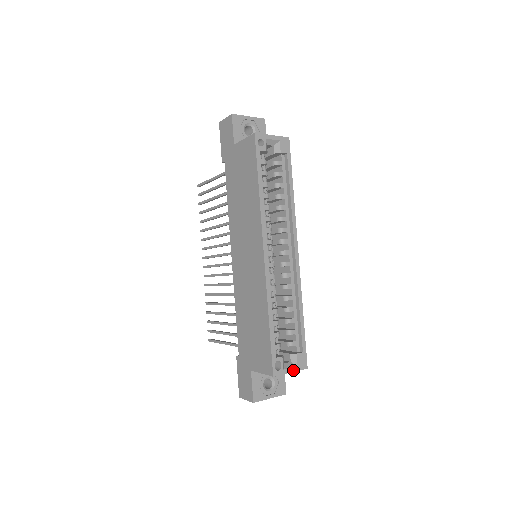
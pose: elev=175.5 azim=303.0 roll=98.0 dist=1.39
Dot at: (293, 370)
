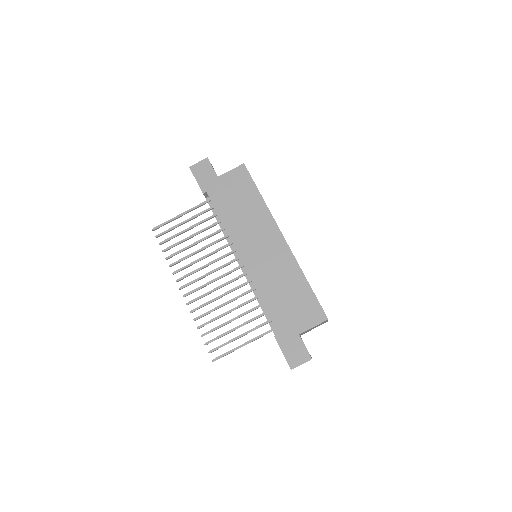
Dot at: occluded
